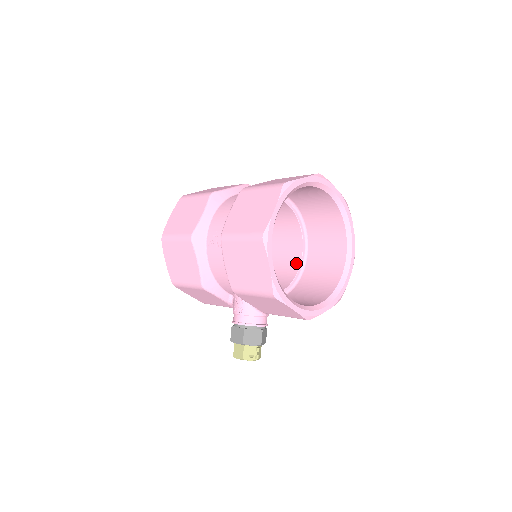
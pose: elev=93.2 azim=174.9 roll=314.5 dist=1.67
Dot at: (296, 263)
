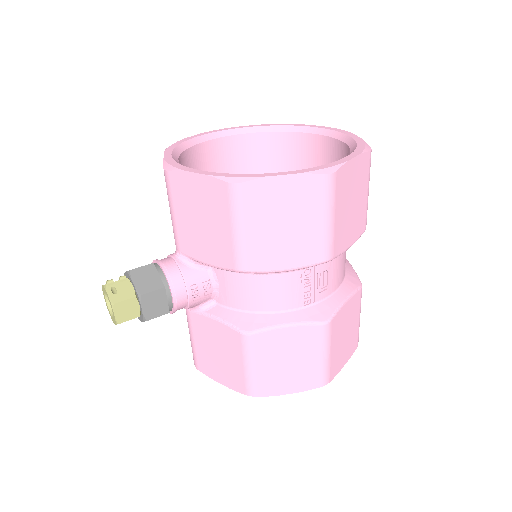
Dot at: occluded
